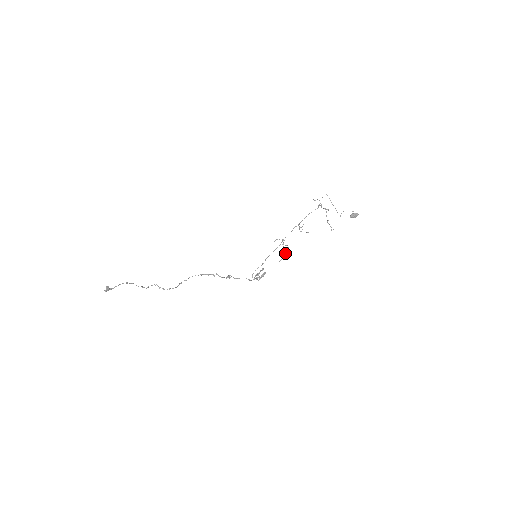
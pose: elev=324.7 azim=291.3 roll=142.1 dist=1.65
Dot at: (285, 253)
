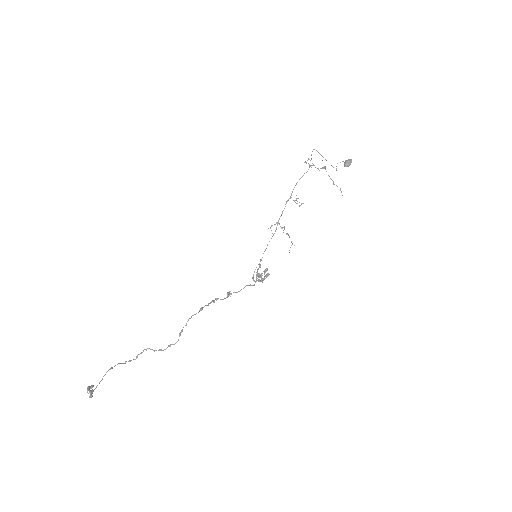
Dot at: occluded
